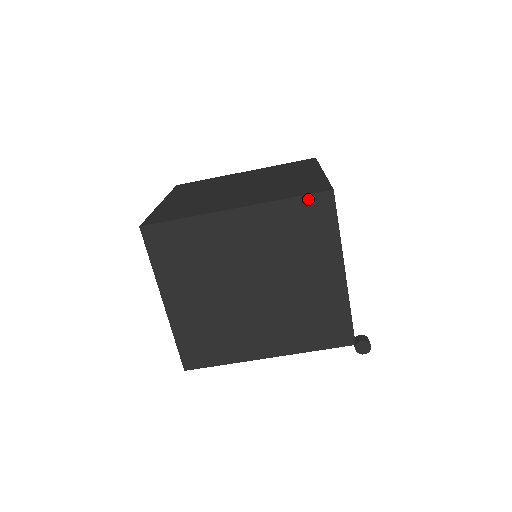
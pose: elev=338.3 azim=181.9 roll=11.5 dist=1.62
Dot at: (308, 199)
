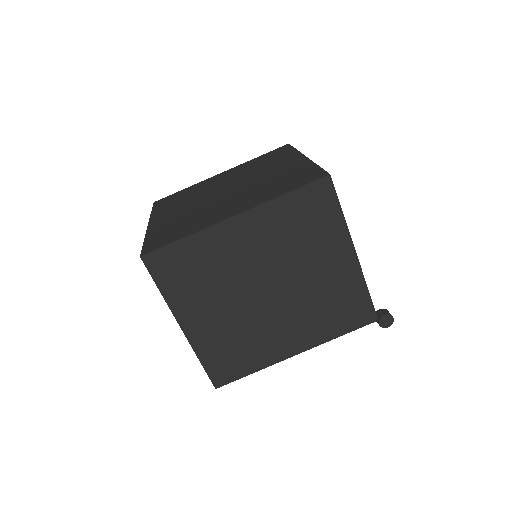
Dot at: (307, 189)
